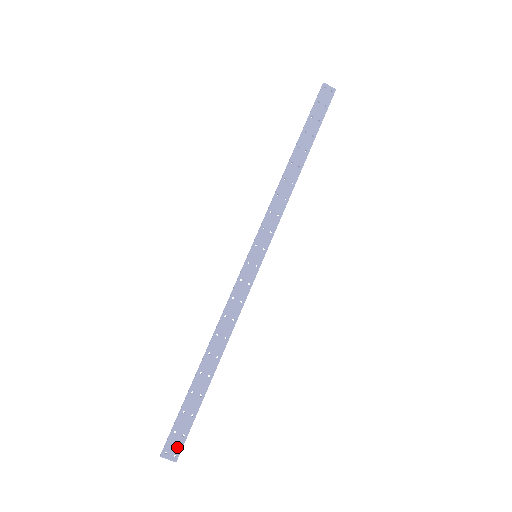
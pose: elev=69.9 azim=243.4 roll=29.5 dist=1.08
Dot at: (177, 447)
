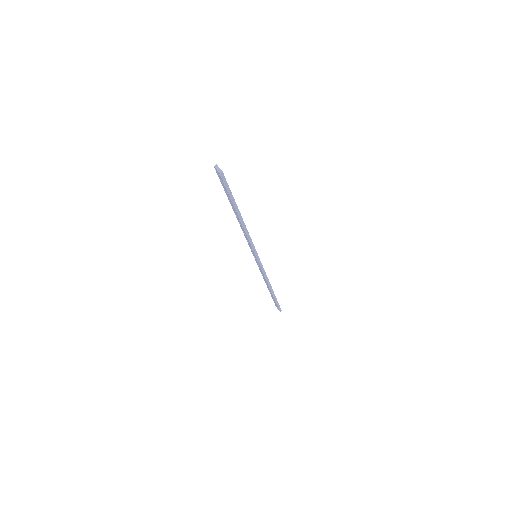
Dot at: (224, 176)
